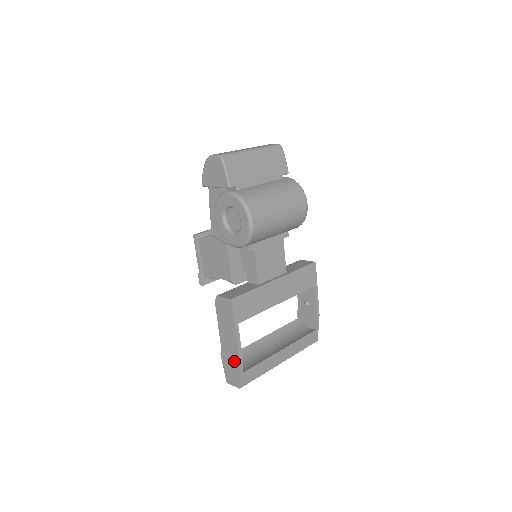
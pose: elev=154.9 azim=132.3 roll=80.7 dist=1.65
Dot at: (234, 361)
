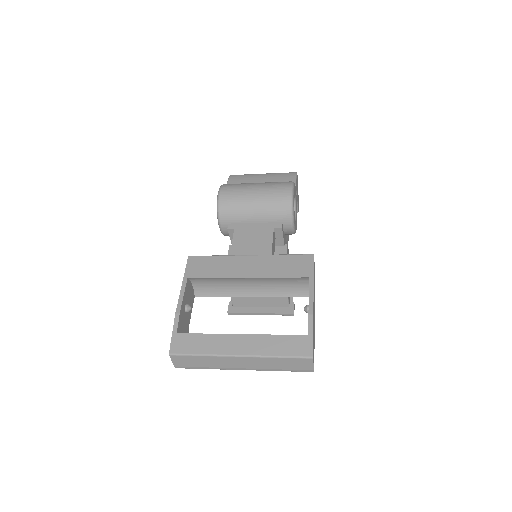
Dot at: occluded
